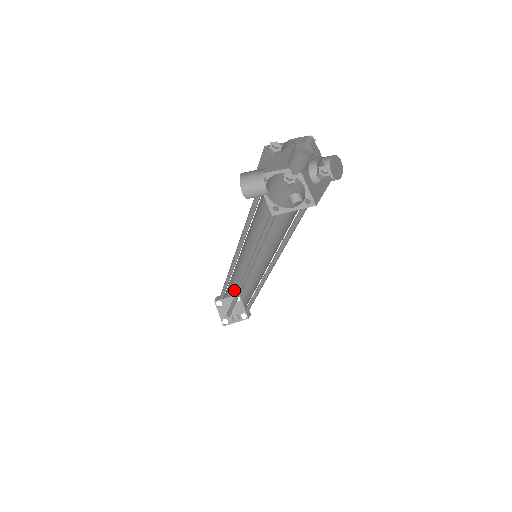
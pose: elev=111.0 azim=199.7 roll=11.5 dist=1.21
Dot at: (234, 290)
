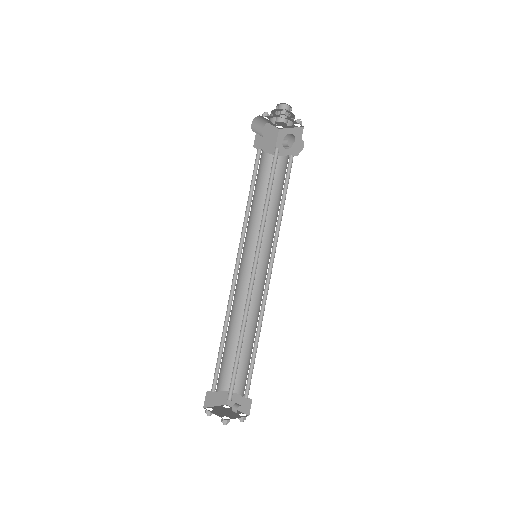
Dot at: (225, 377)
